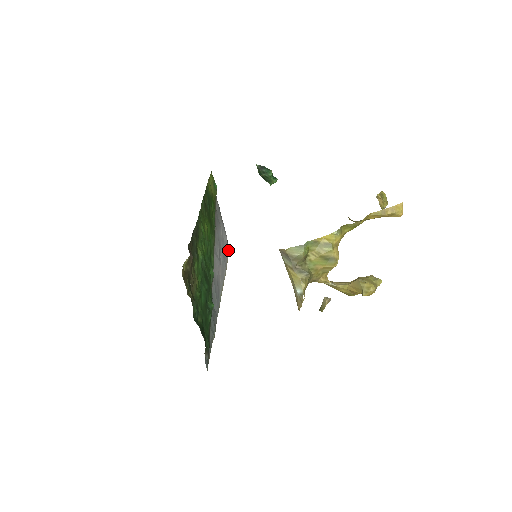
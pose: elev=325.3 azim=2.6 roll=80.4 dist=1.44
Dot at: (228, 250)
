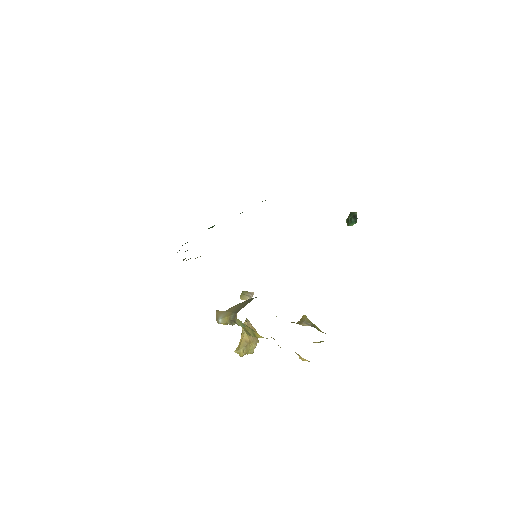
Dot at: occluded
